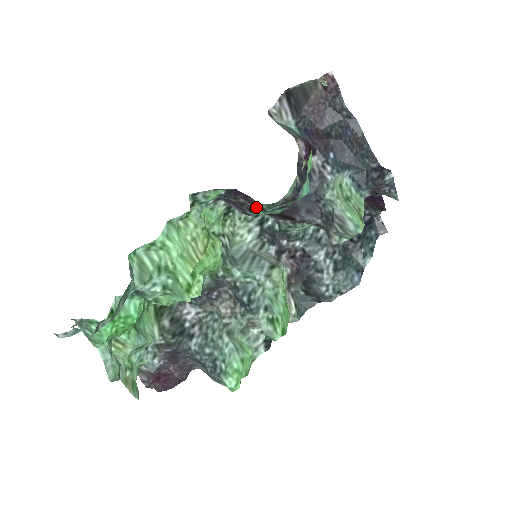
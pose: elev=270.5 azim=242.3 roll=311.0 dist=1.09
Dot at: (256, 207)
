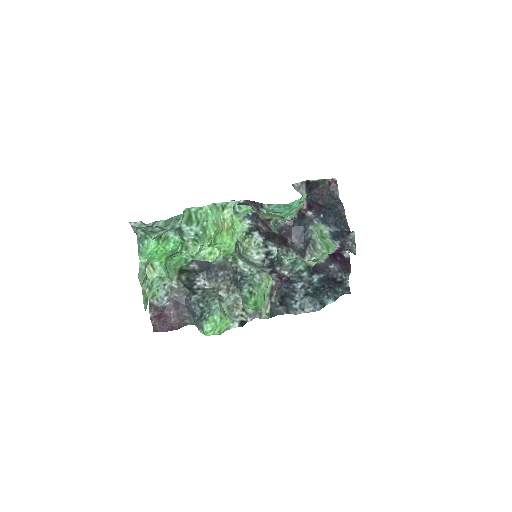
Dot at: (267, 229)
